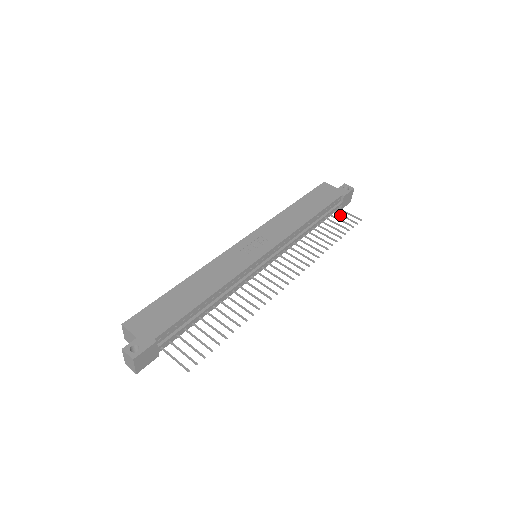
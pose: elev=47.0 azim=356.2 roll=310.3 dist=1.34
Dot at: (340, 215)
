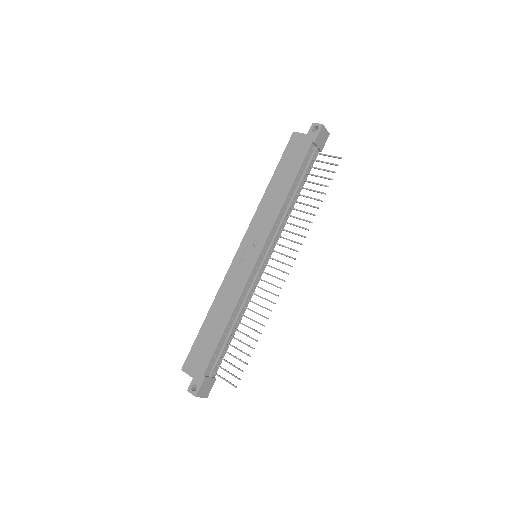
Dot at: occluded
